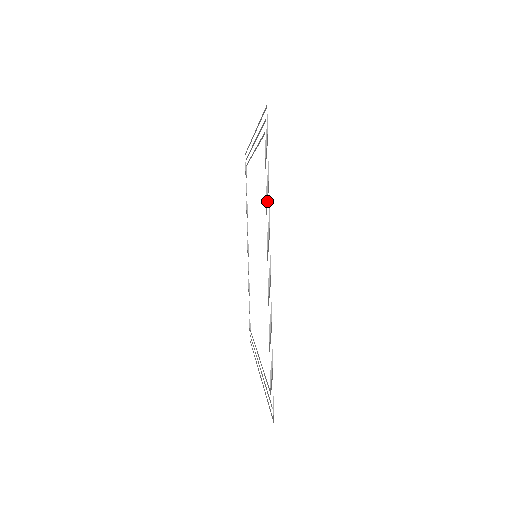
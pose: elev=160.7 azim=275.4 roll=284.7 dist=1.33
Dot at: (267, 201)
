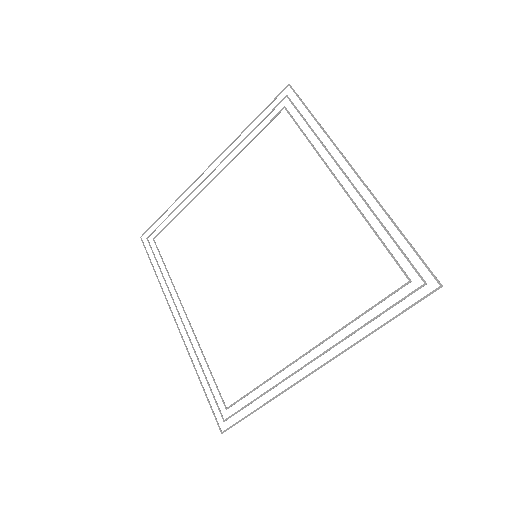
Dot at: (317, 138)
